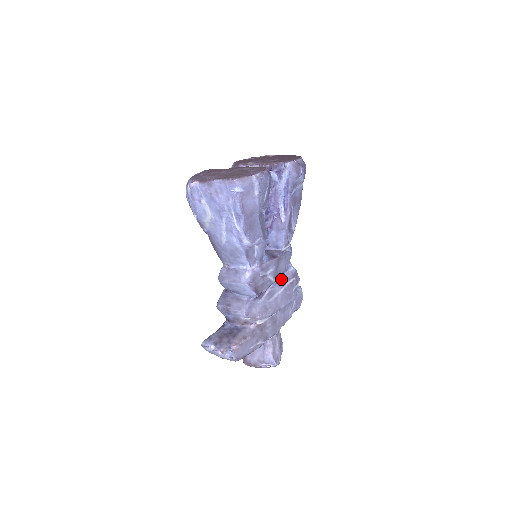
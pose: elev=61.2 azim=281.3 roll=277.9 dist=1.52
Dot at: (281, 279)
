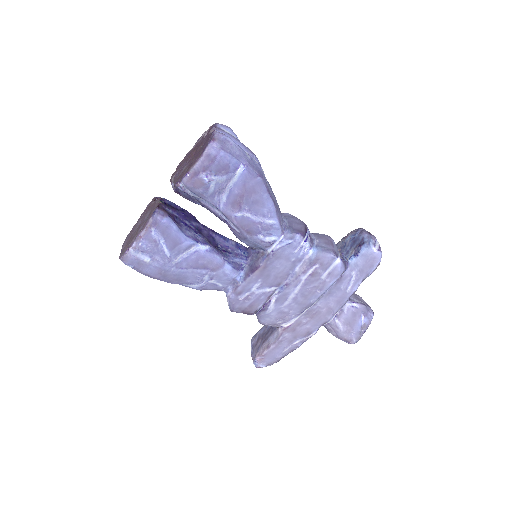
Dot at: (293, 276)
